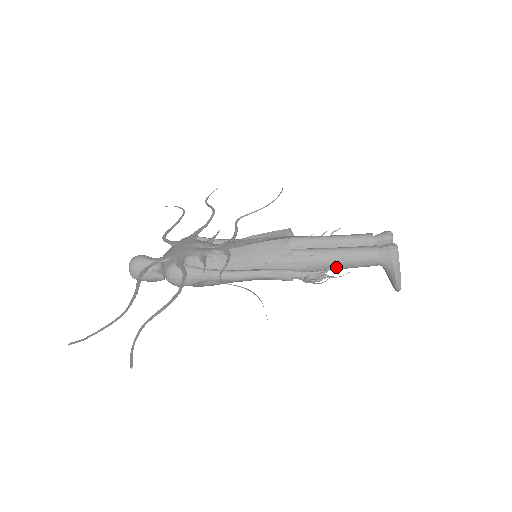
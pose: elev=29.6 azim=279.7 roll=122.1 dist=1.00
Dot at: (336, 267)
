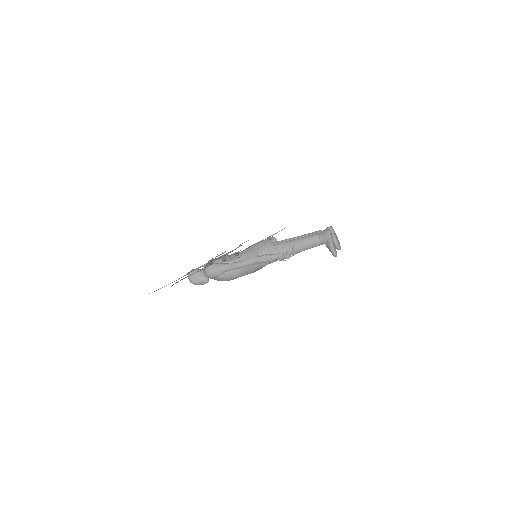
Dot at: (298, 250)
